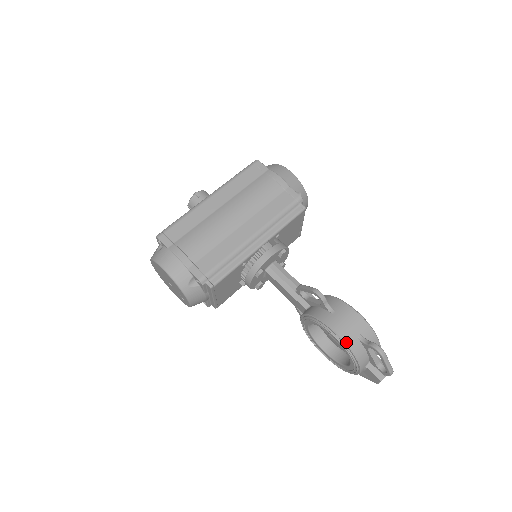
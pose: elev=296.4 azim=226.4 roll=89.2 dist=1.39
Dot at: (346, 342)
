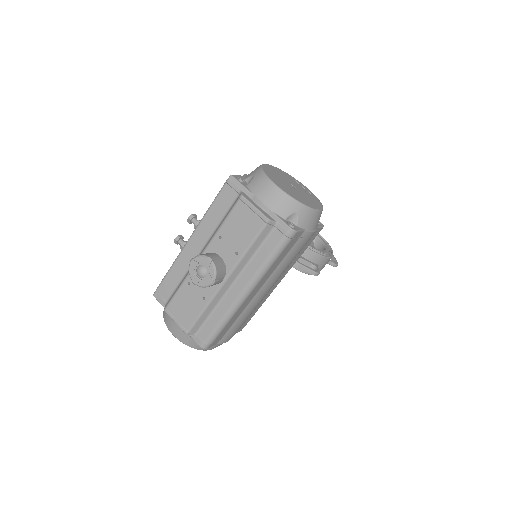
Dot at: occluded
